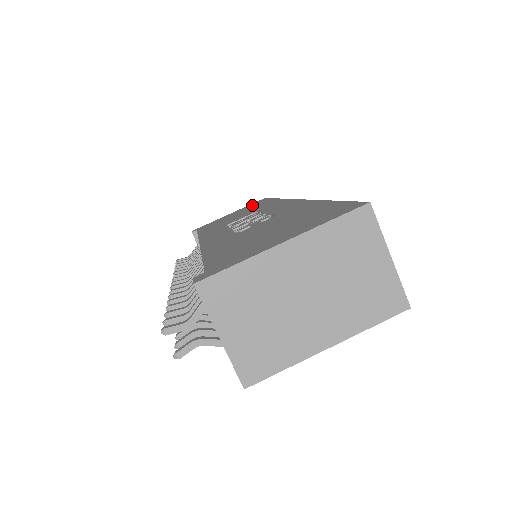
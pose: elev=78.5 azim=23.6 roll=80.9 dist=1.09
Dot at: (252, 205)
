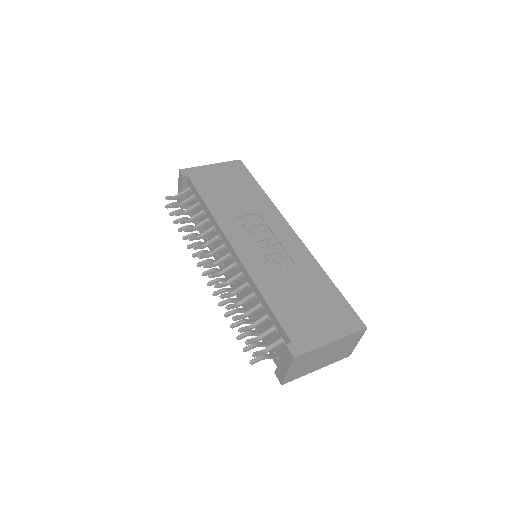
Dot at: (235, 172)
